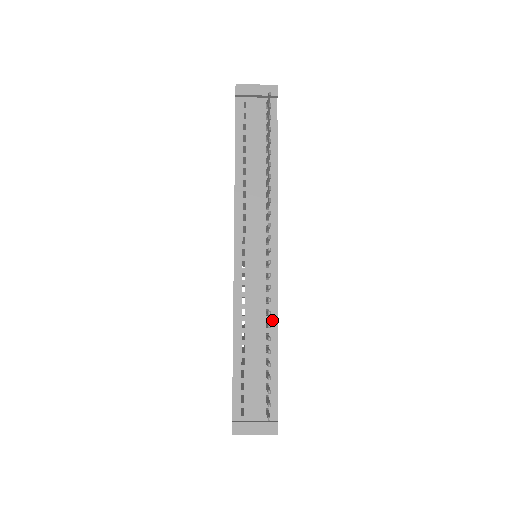
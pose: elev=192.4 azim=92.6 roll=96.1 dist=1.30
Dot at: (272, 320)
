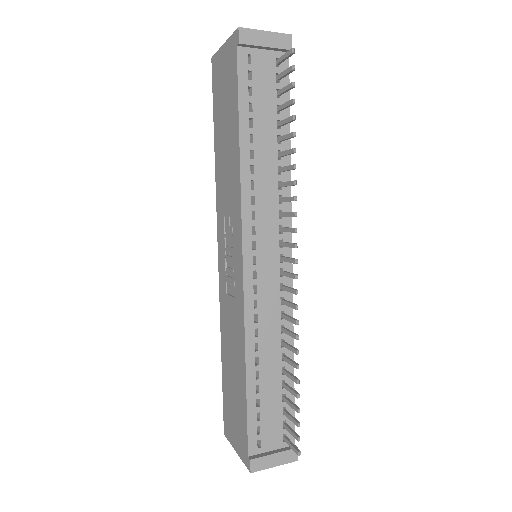
Dot at: (288, 337)
